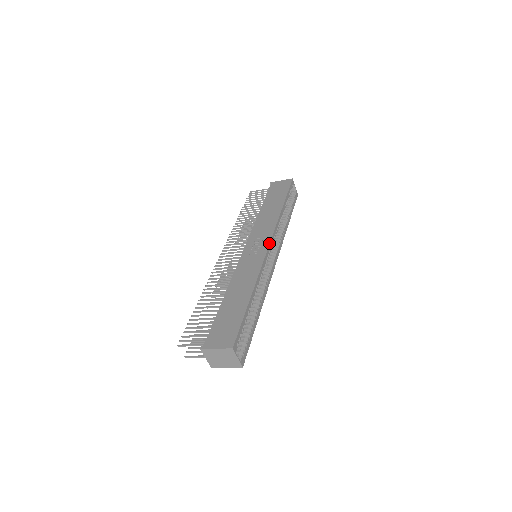
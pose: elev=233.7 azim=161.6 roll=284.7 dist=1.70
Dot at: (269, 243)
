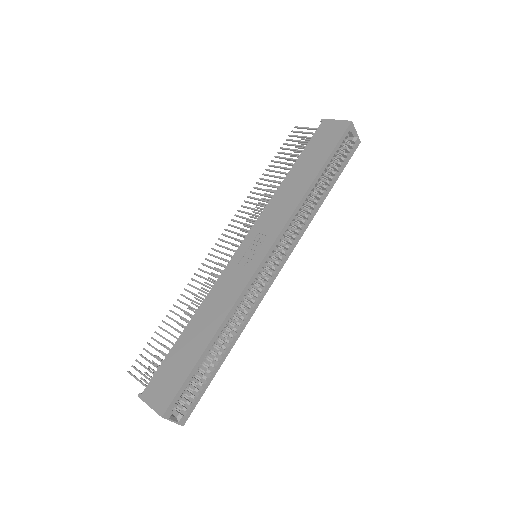
Dot at: (267, 250)
